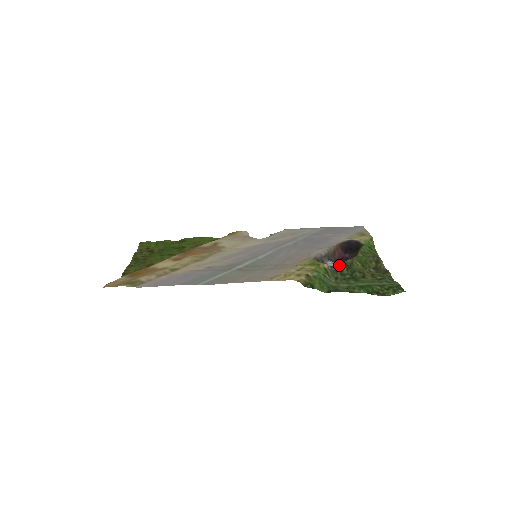
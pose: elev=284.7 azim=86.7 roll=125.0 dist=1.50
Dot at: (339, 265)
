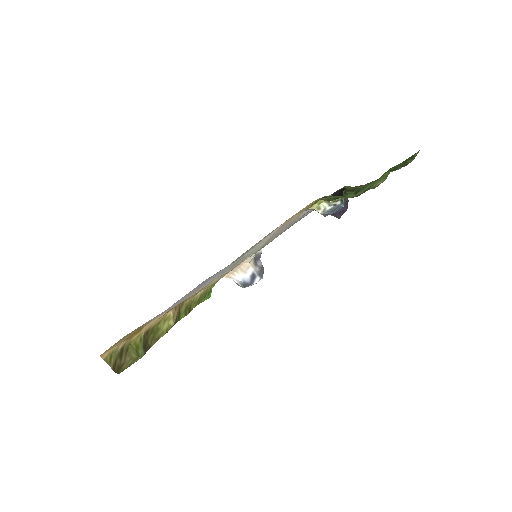
Dot at: occluded
